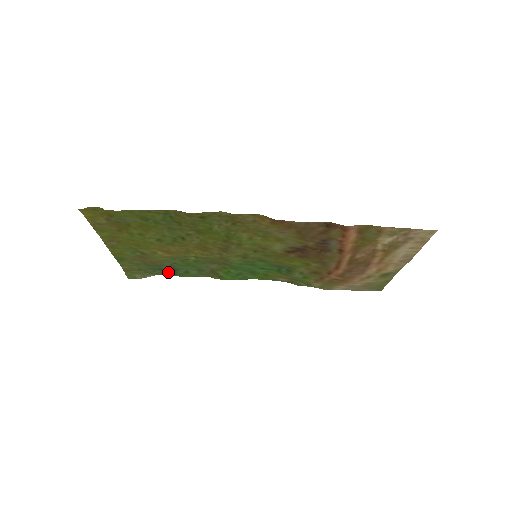
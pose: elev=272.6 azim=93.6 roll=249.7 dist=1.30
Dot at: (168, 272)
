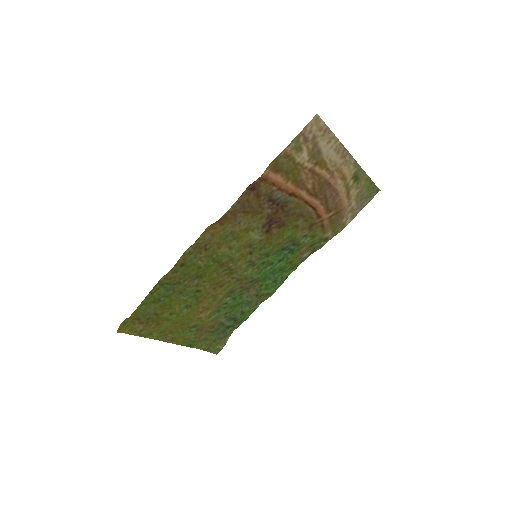
Dot at: (235, 325)
